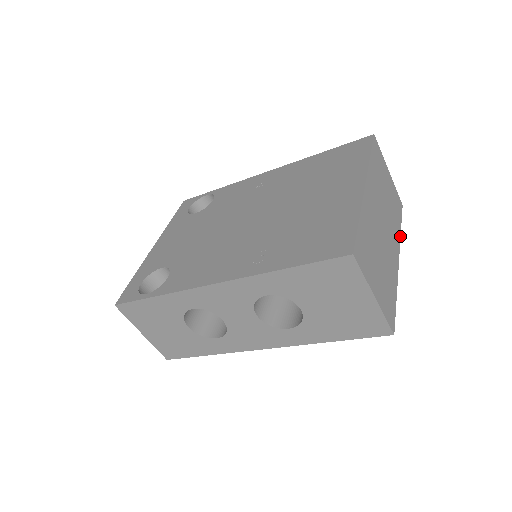
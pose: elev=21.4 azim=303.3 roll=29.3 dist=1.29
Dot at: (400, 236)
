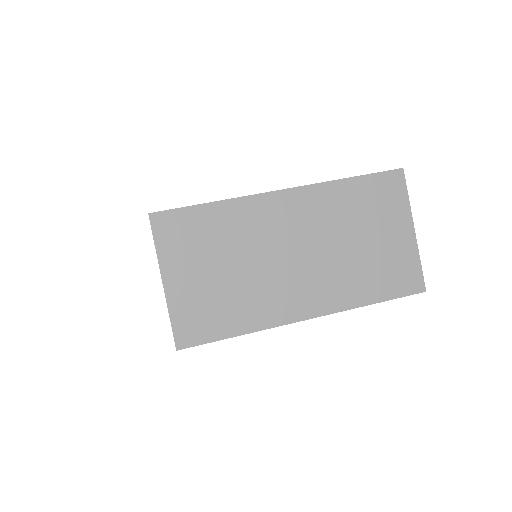
Dot at: (356, 307)
